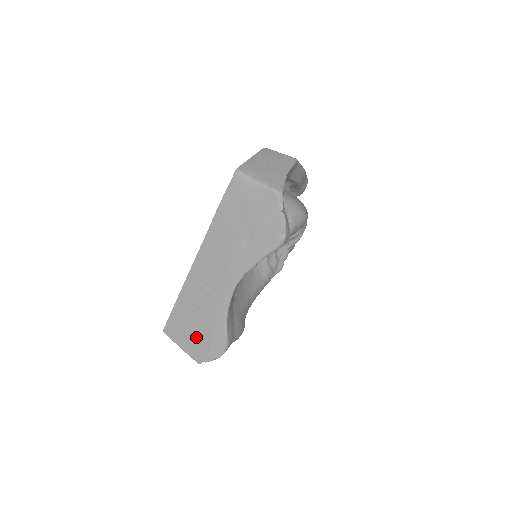
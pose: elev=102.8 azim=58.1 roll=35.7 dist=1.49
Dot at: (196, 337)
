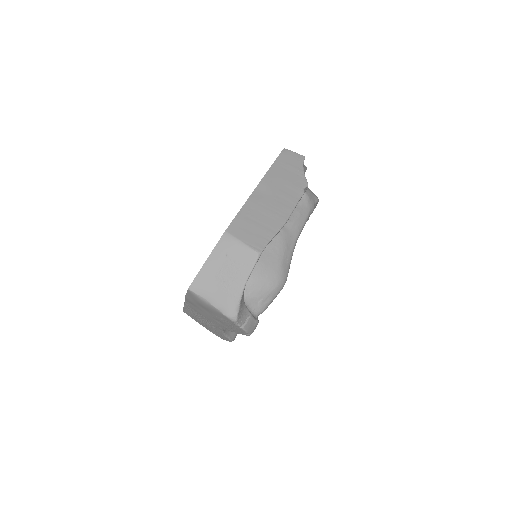
Dot at: (208, 328)
